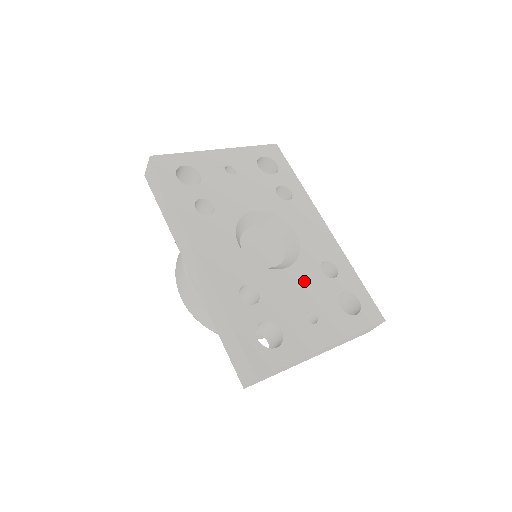
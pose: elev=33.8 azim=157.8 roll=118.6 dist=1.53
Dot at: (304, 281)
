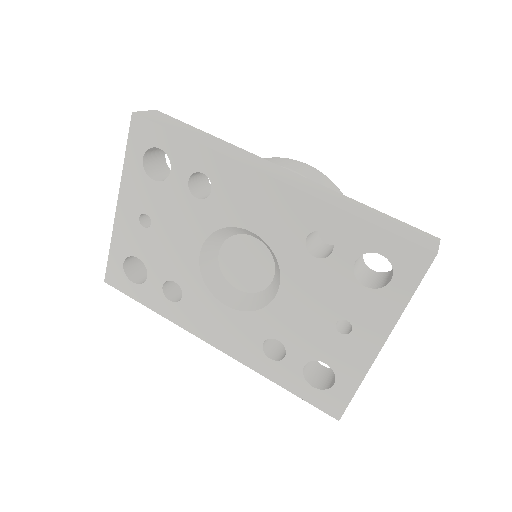
Dot at: (305, 289)
